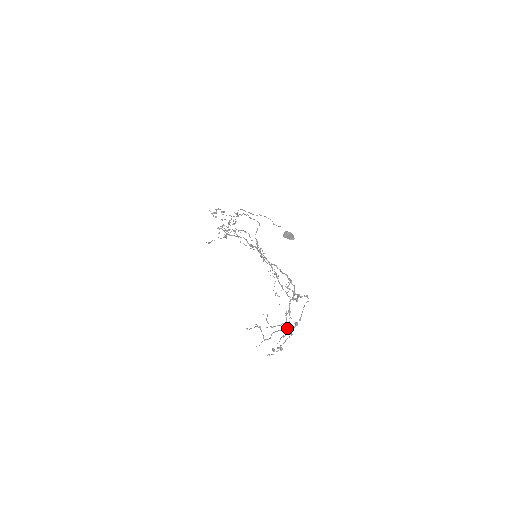
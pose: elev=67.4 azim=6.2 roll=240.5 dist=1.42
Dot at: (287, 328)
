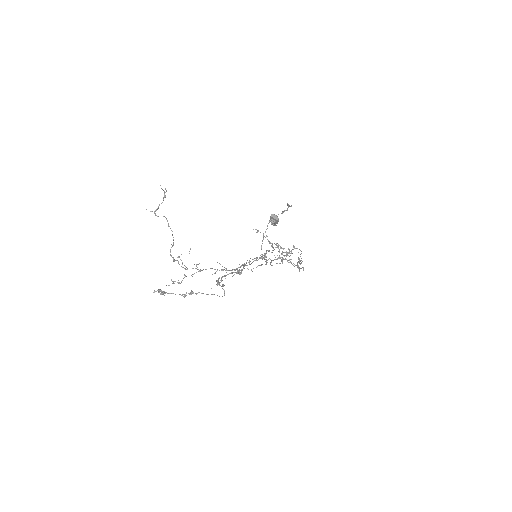
Dot at: occluded
